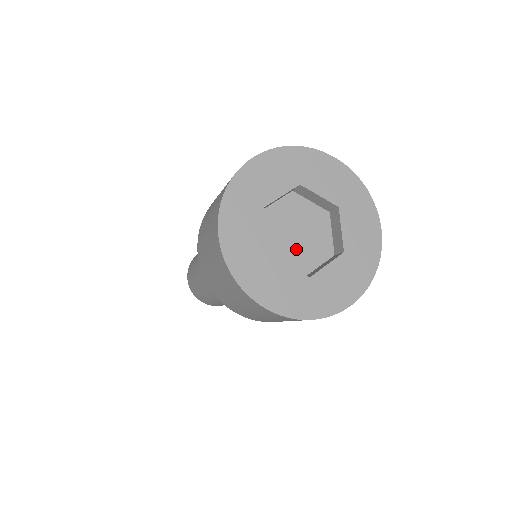
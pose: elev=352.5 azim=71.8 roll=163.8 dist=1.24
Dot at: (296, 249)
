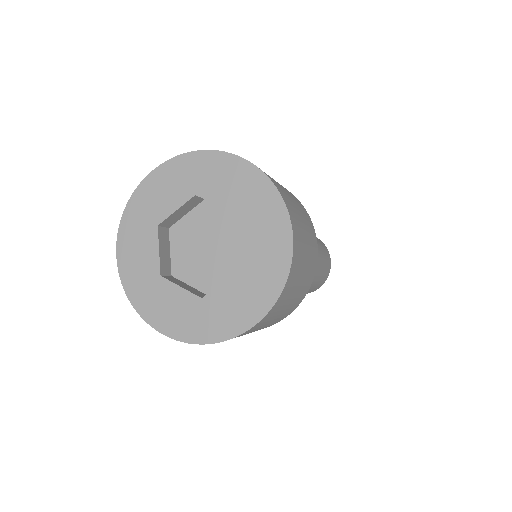
Dot at: (207, 264)
